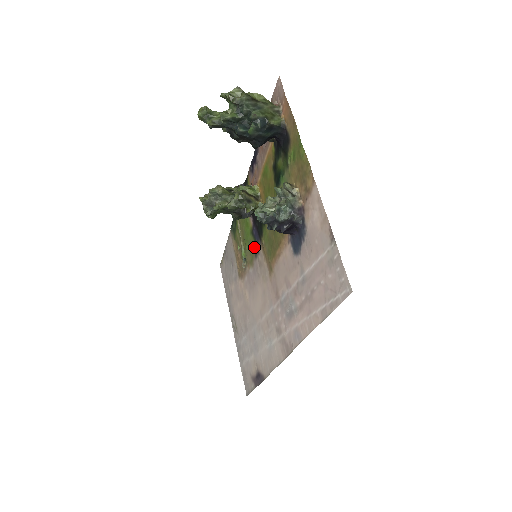
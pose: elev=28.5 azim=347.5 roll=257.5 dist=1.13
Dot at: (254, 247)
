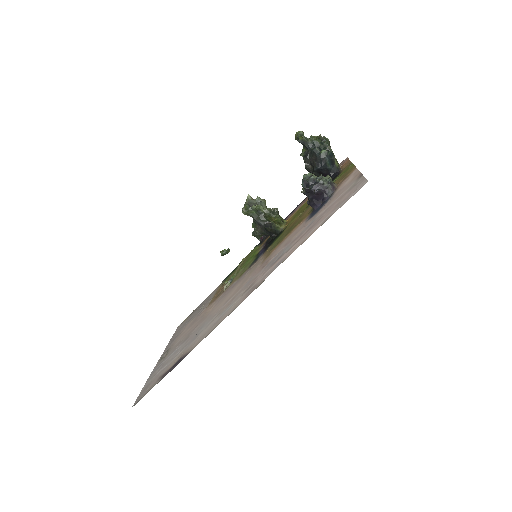
Dot at: (253, 262)
